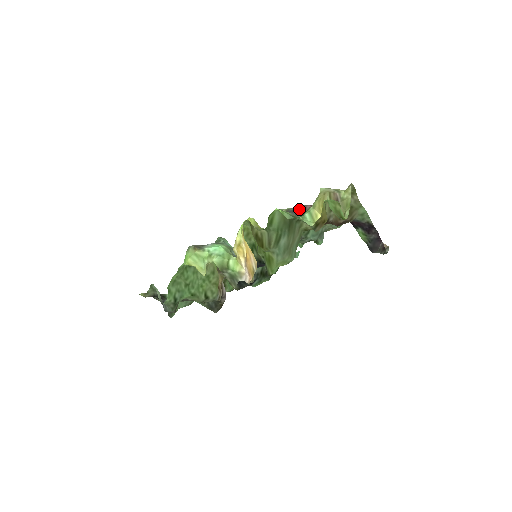
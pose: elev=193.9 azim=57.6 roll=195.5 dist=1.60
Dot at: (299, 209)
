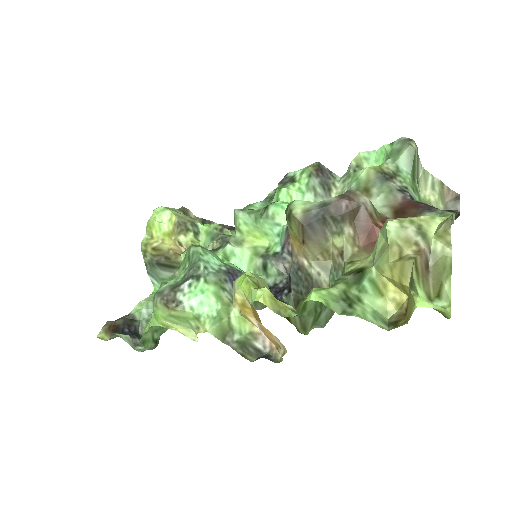
Dot at: (328, 211)
